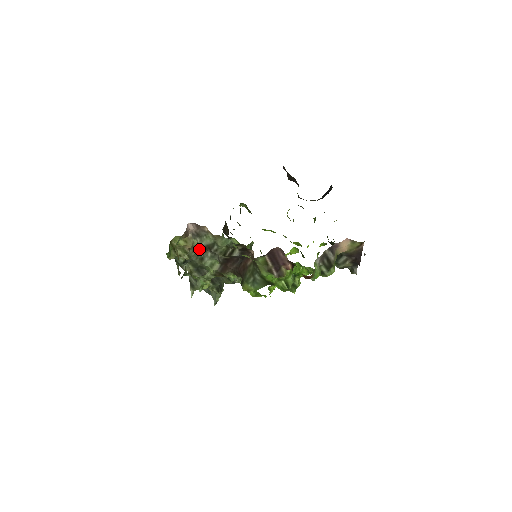
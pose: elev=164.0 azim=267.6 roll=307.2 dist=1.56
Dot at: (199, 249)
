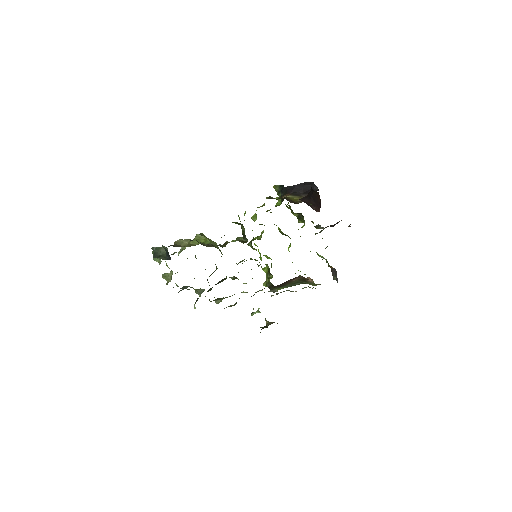
Dot at: occluded
